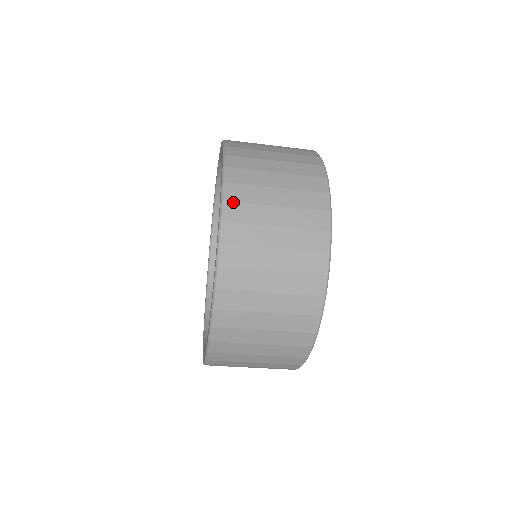
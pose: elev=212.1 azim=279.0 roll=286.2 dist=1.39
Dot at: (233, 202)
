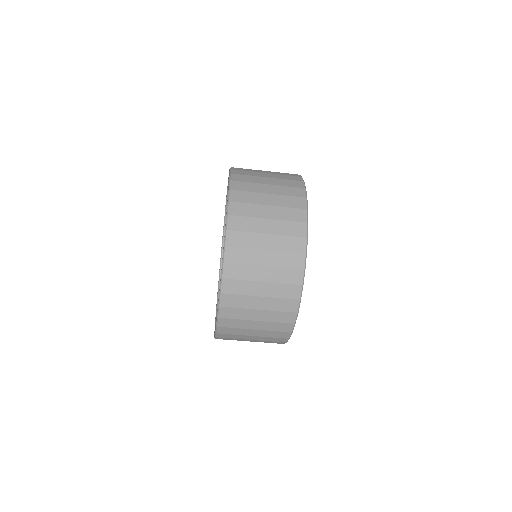
Dot at: (231, 263)
